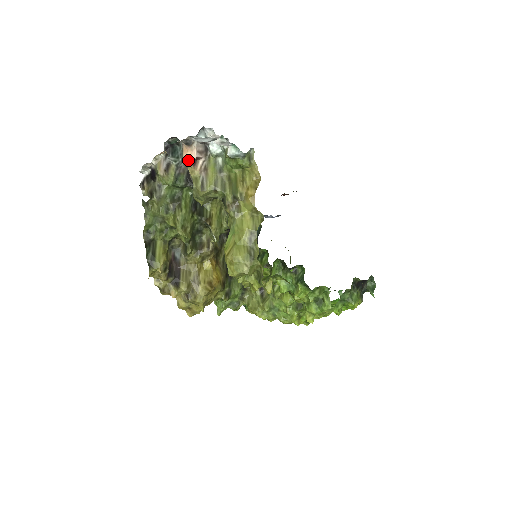
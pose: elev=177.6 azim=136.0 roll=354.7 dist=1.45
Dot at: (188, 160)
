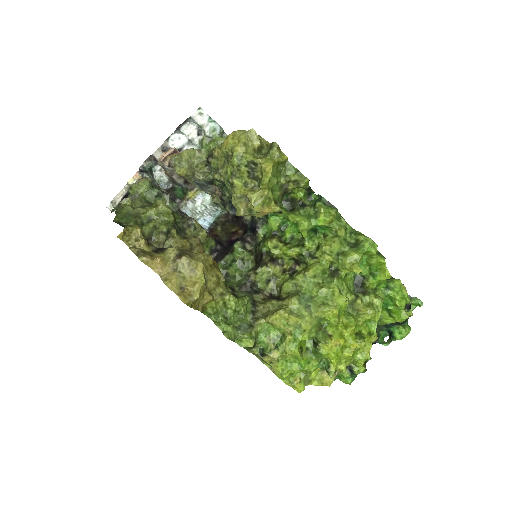
Dot at: (166, 156)
